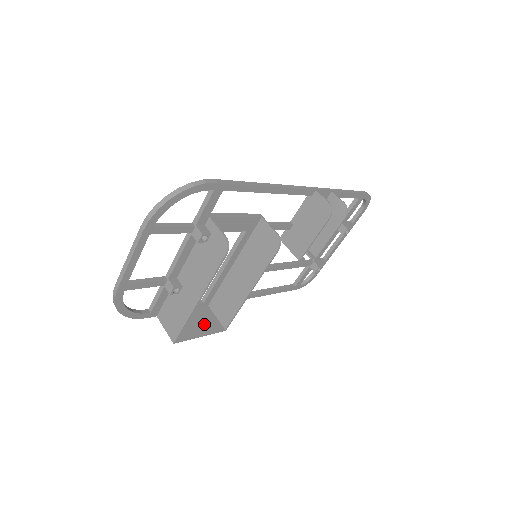
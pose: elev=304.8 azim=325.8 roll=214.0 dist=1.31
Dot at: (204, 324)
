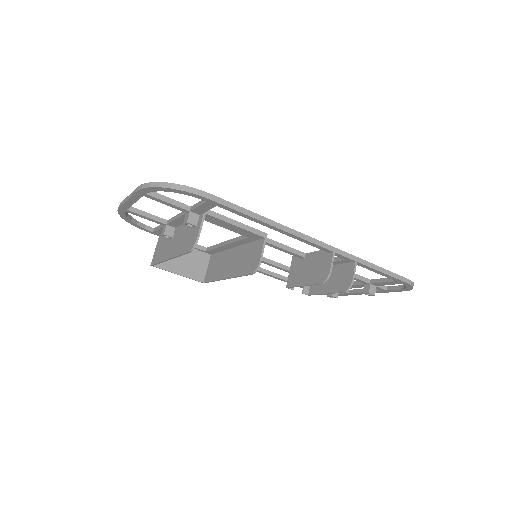
Dot at: (191, 267)
